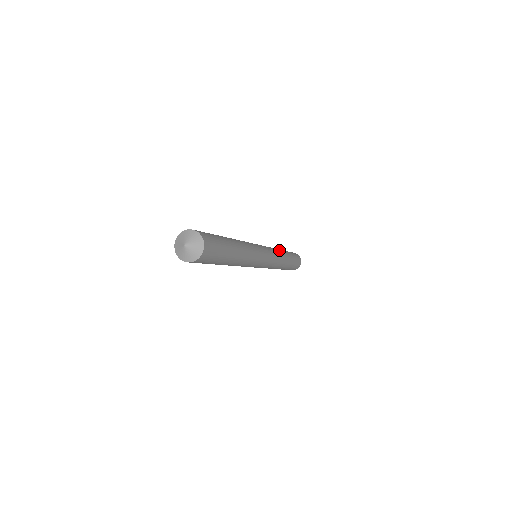
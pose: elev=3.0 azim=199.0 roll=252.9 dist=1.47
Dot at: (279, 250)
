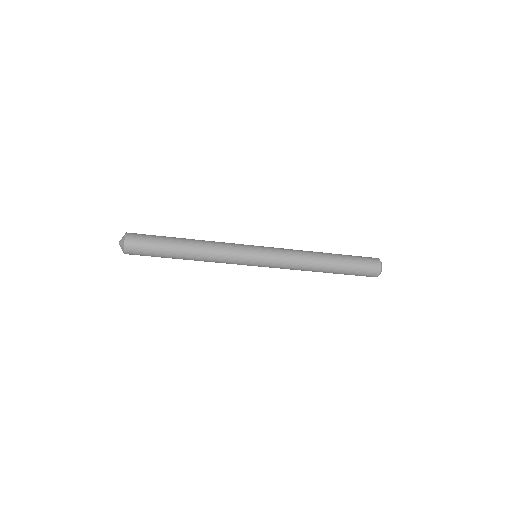
Dot at: (310, 254)
